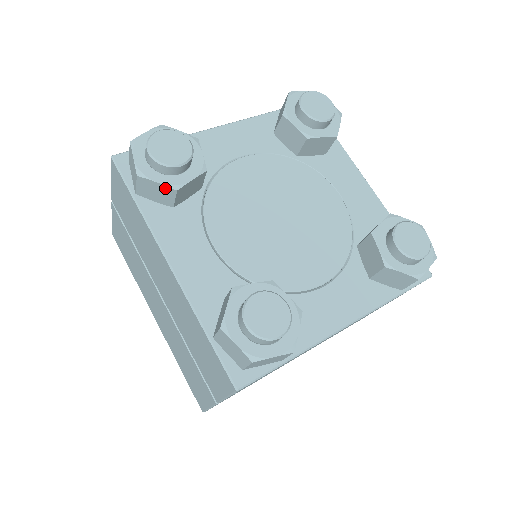
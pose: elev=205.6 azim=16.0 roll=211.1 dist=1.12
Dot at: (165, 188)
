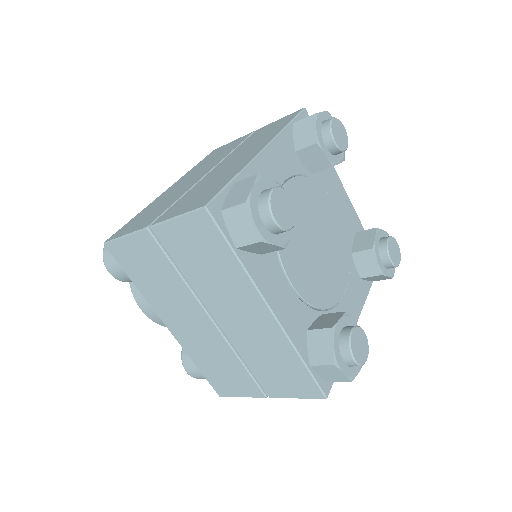
Dot at: (276, 247)
